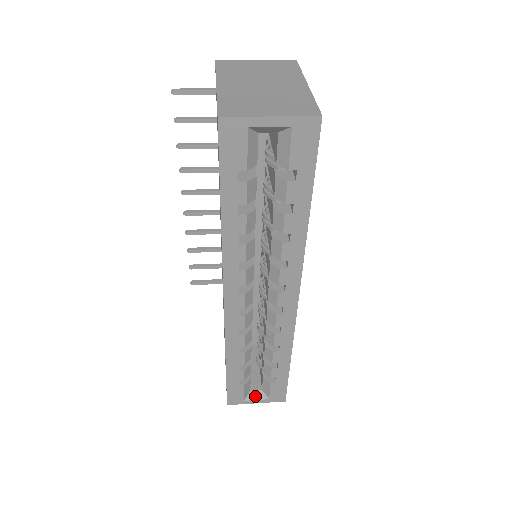
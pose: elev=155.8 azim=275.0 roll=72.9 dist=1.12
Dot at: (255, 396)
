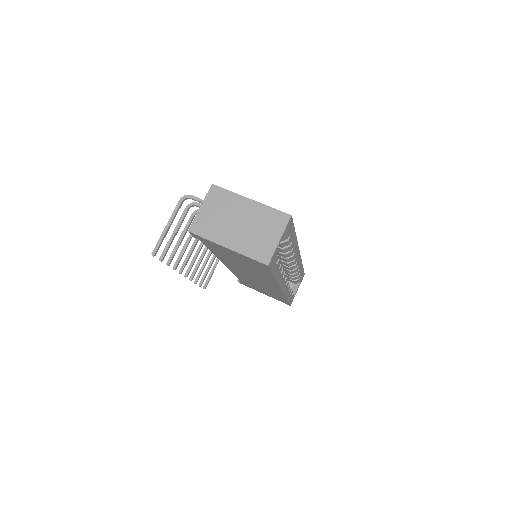
Dot at: (295, 289)
